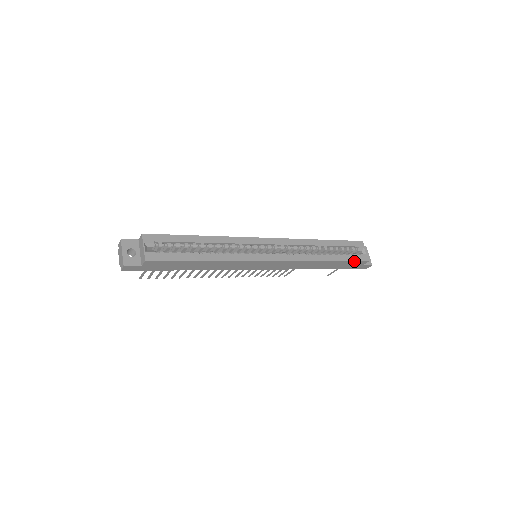
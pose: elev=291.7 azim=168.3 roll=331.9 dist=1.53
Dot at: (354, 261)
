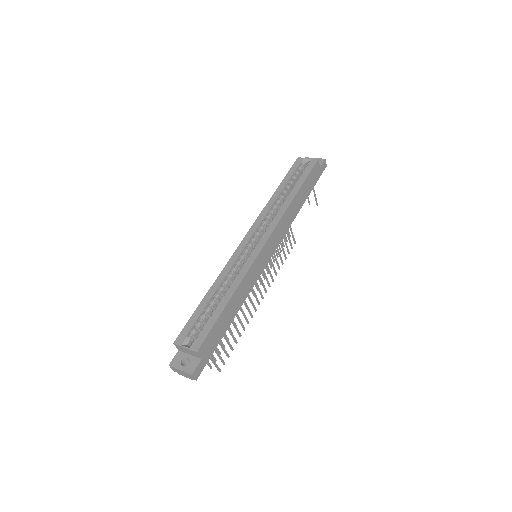
Dot at: (310, 172)
